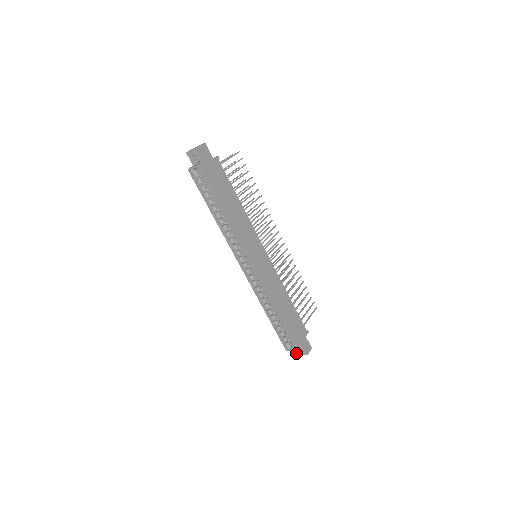
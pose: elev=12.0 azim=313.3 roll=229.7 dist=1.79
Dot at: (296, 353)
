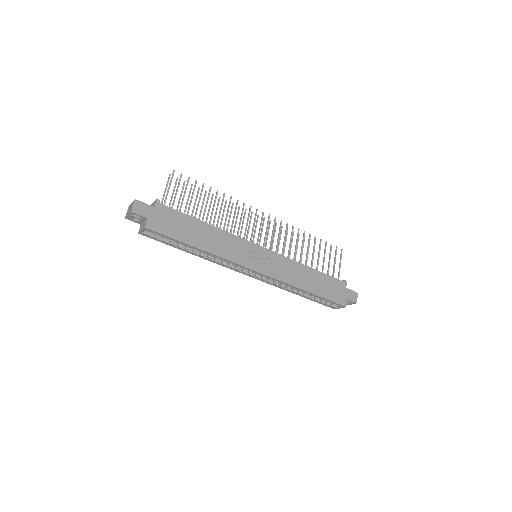
Dot at: occluded
